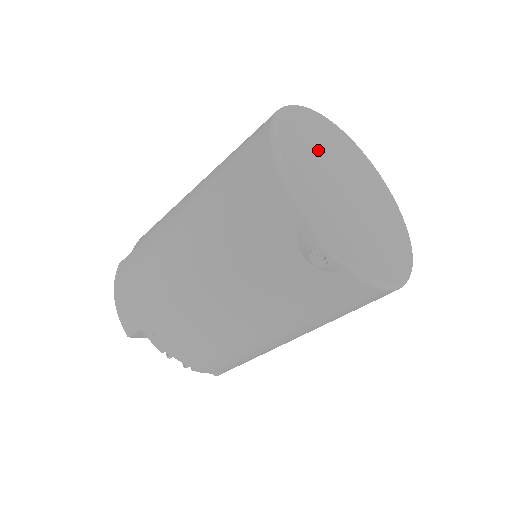
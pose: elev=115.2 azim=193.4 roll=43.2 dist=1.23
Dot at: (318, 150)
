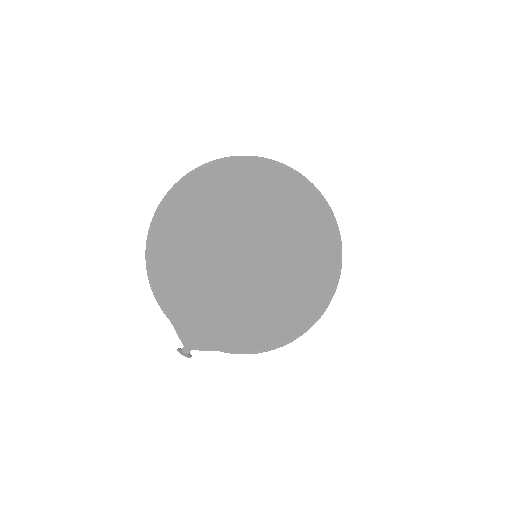
Dot at: (200, 229)
